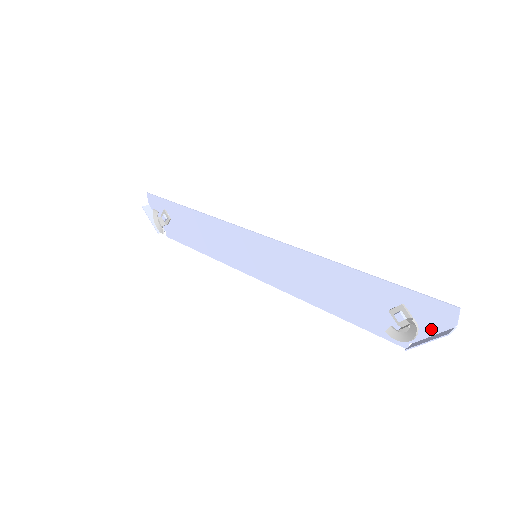
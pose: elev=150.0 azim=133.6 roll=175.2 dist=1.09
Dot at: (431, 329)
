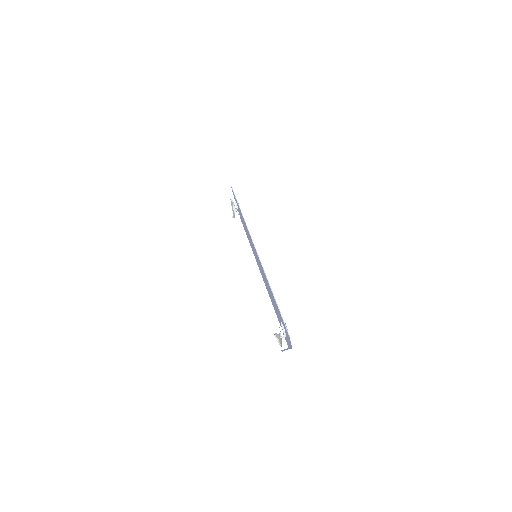
Dot at: (289, 344)
